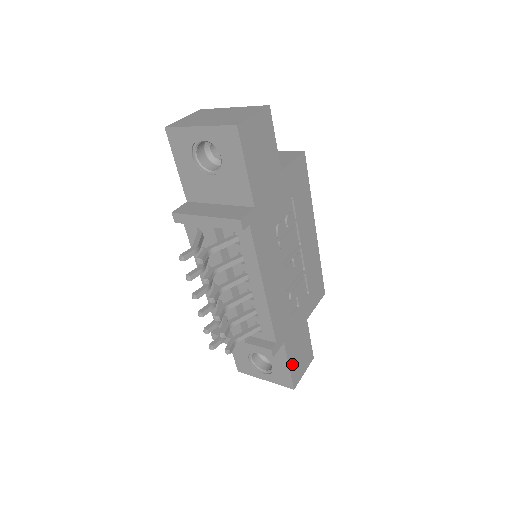
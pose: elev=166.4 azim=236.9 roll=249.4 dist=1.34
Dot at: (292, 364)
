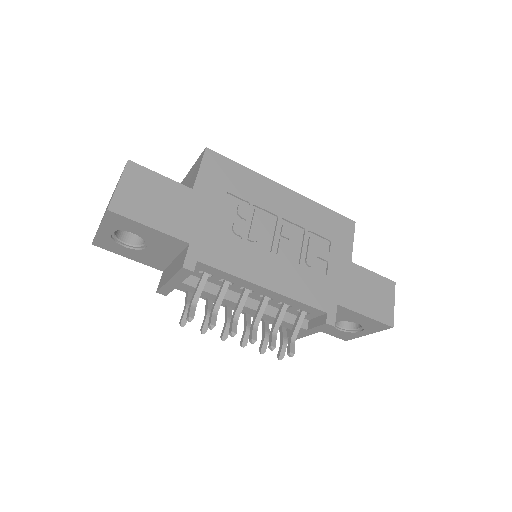
Dot at: (368, 311)
